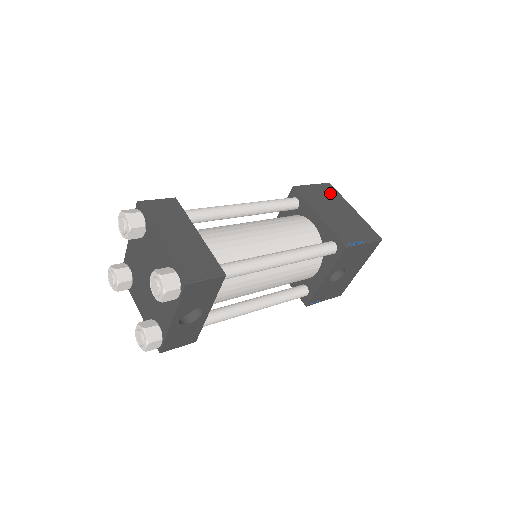
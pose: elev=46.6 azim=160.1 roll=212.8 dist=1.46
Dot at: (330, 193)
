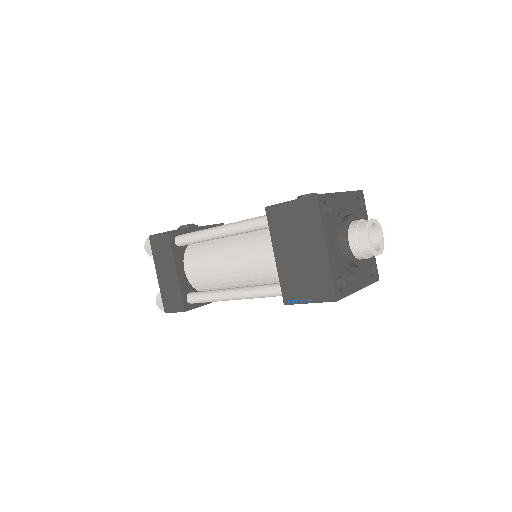
Dot at: (306, 217)
